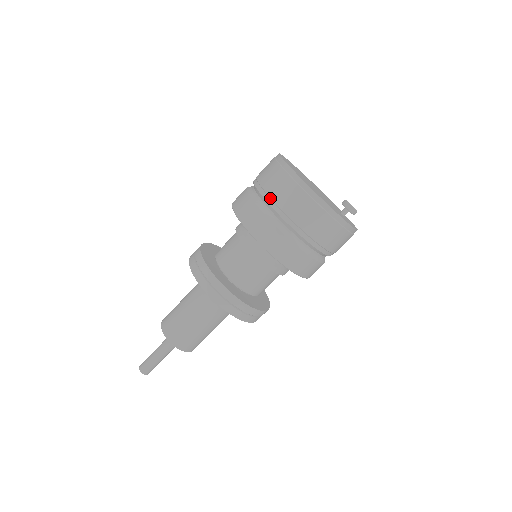
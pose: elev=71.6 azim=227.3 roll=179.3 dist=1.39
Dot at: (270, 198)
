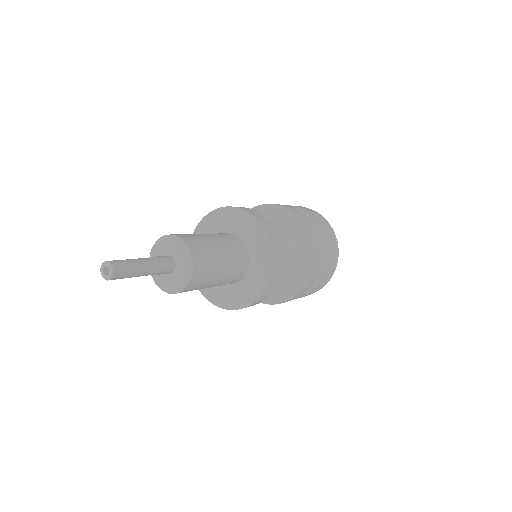
Dot at: (308, 213)
